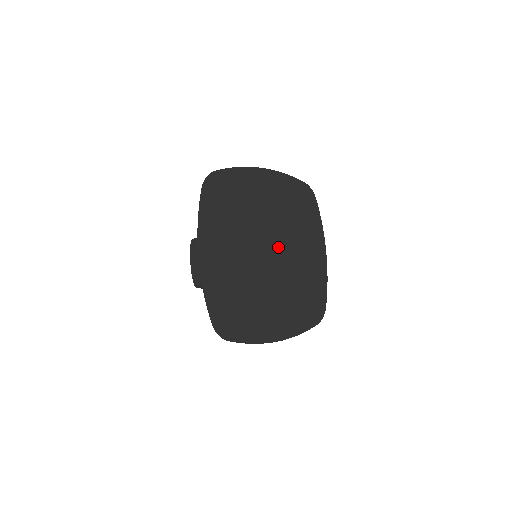
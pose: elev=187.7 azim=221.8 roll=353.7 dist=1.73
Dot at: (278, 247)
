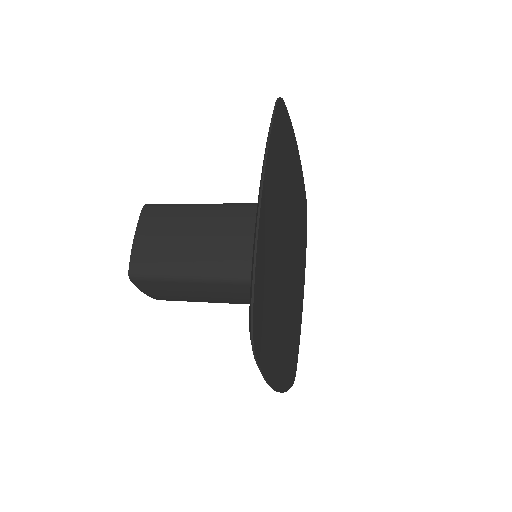
Dot at: (291, 253)
